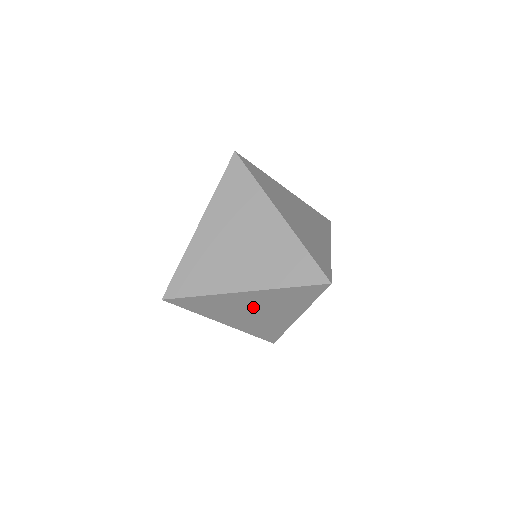
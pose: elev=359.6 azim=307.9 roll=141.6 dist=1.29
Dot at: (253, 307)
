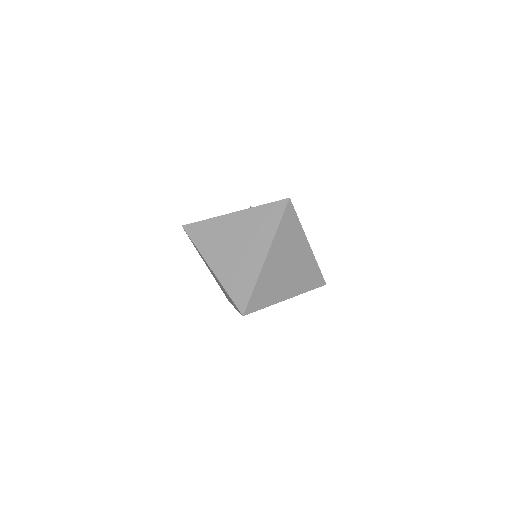
Dot at: occluded
